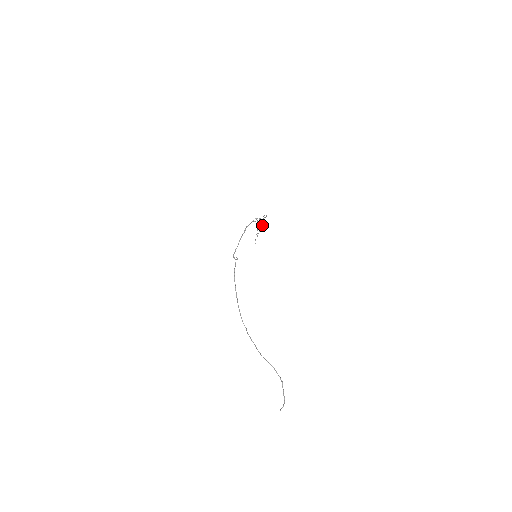
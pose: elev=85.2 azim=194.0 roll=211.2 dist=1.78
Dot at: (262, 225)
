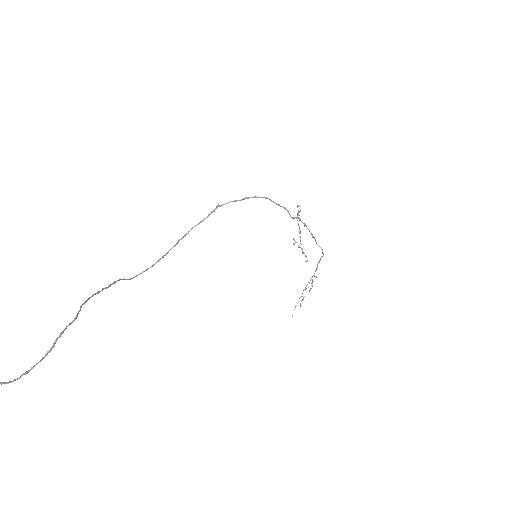
Dot at: (307, 260)
